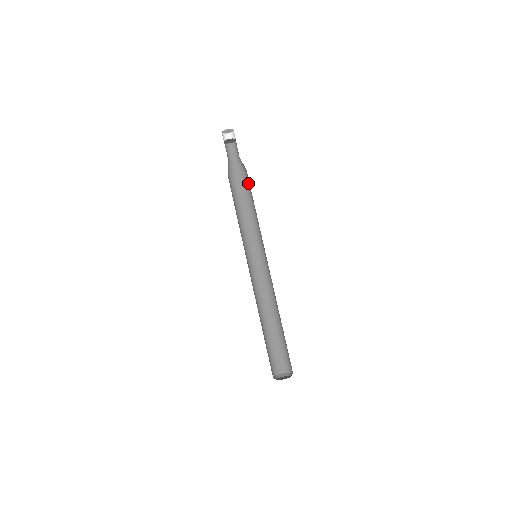
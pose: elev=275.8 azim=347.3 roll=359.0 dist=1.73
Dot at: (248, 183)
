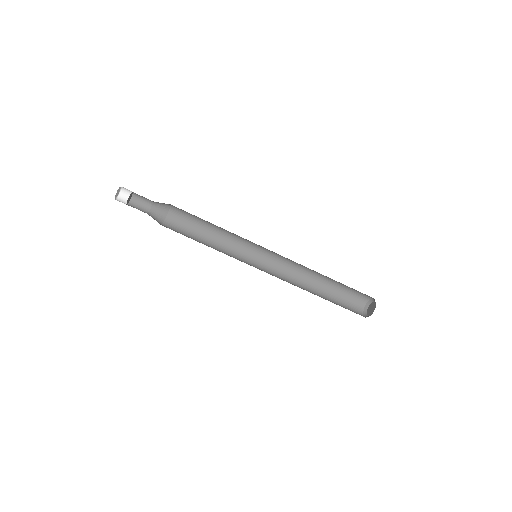
Dot at: (183, 212)
